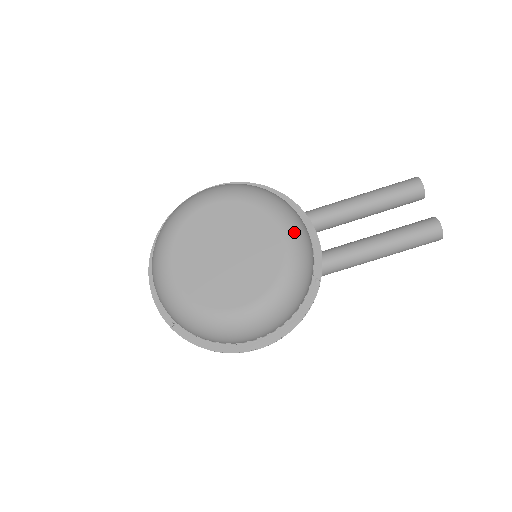
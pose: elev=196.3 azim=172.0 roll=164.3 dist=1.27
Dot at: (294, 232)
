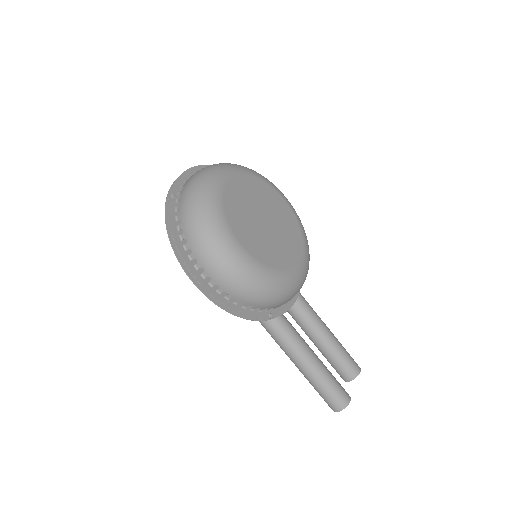
Dot at: (304, 274)
